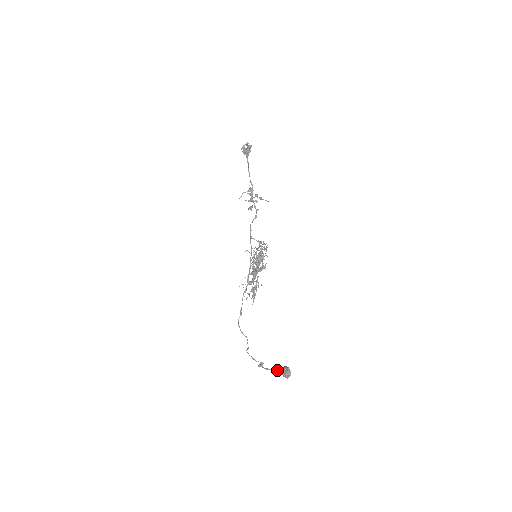
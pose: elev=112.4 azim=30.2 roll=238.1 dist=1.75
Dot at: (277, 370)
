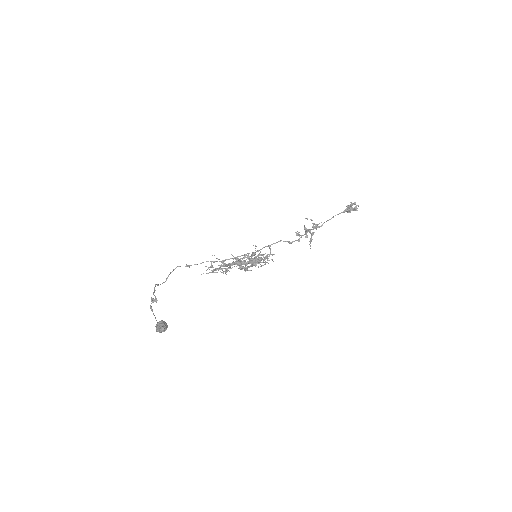
Dot at: occluded
